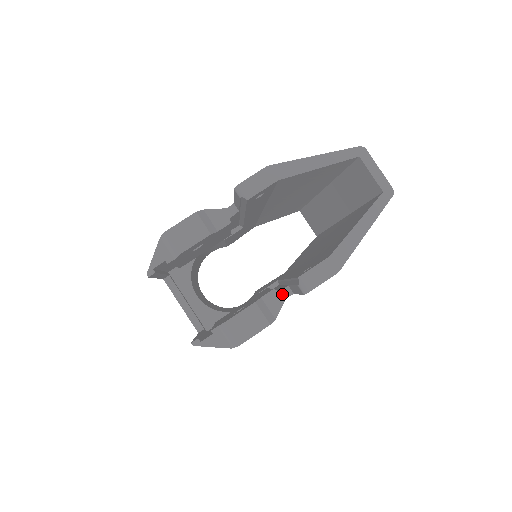
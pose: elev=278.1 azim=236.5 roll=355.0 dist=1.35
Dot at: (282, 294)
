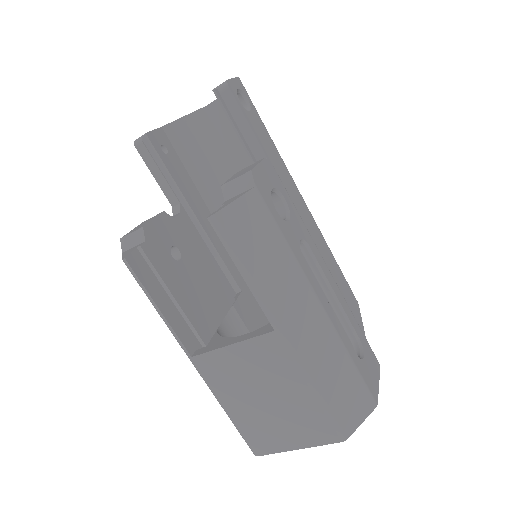
Dot at: occluded
